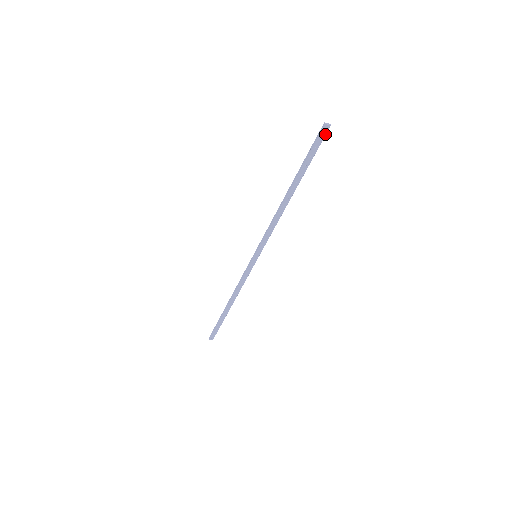
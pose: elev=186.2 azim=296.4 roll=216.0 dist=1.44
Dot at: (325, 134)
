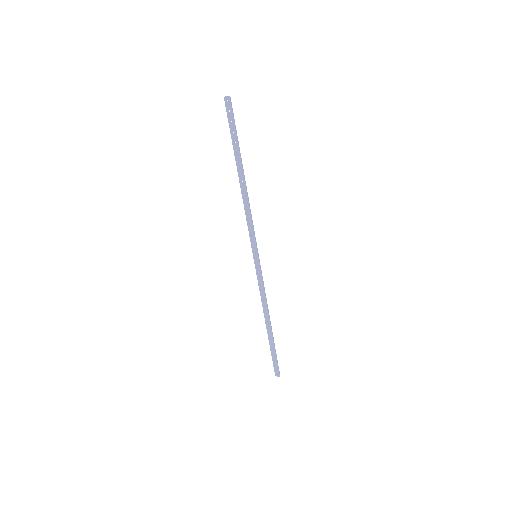
Dot at: (231, 106)
